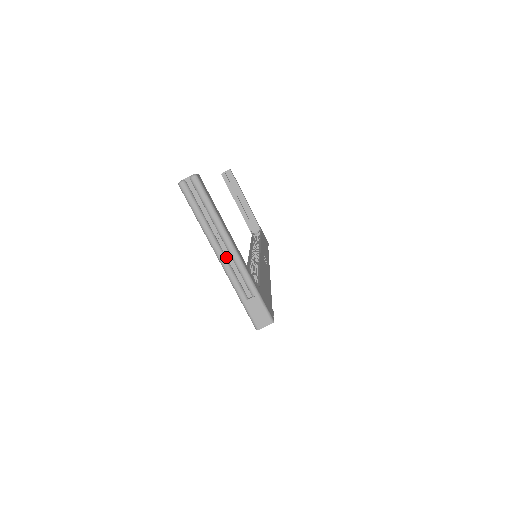
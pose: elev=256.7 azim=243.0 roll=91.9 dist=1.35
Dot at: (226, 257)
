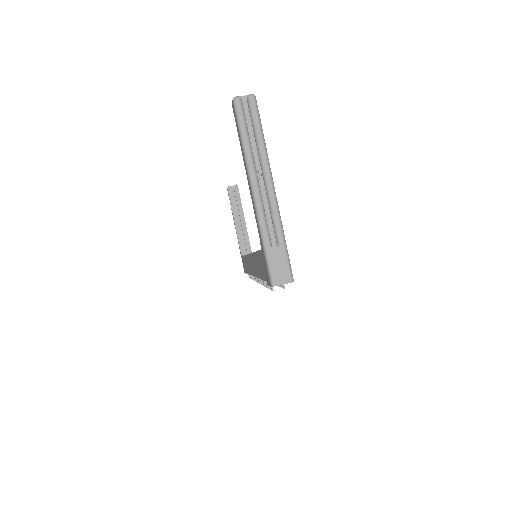
Dot at: (261, 193)
